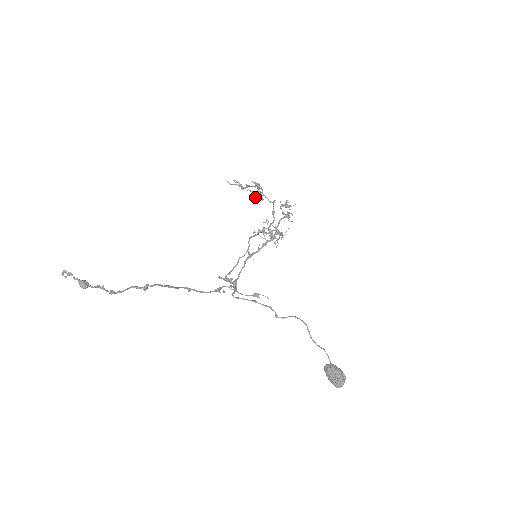
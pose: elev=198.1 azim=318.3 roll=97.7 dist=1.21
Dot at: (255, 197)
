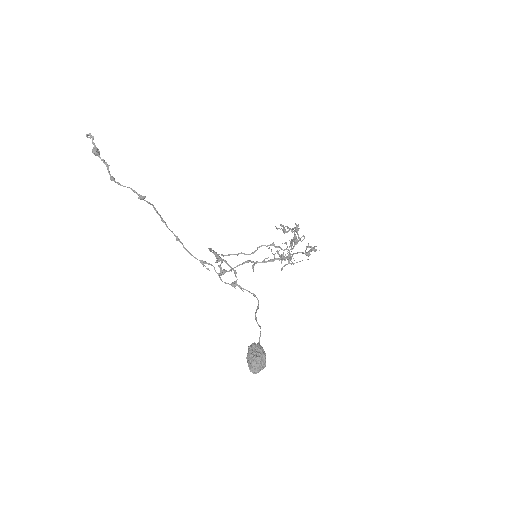
Dot at: (291, 241)
